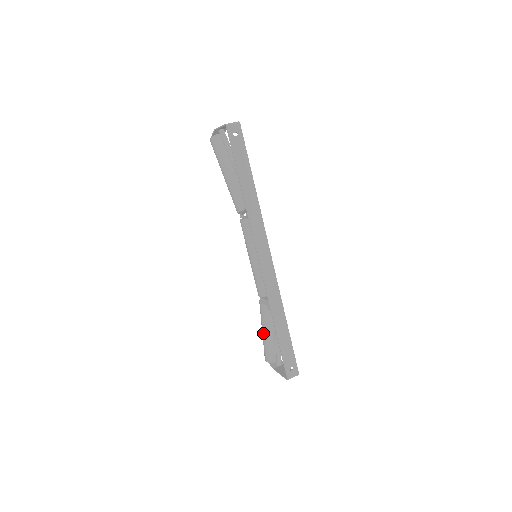
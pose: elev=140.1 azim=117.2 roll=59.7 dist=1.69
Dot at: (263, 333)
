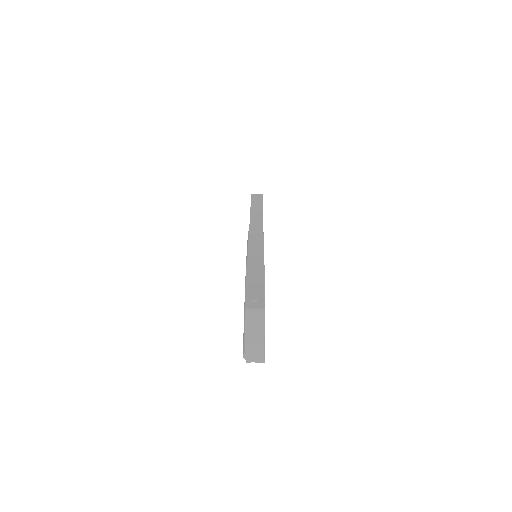
Dot at: (244, 312)
